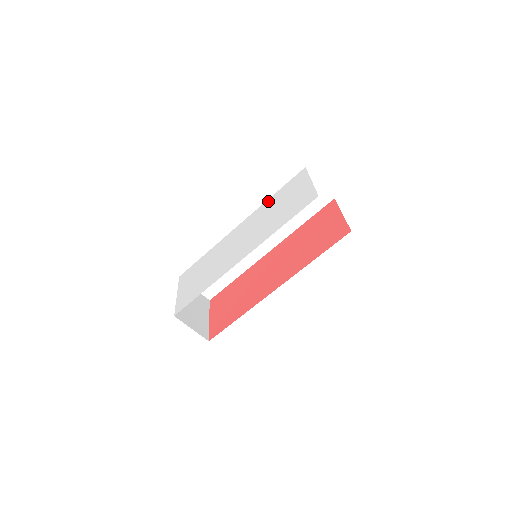
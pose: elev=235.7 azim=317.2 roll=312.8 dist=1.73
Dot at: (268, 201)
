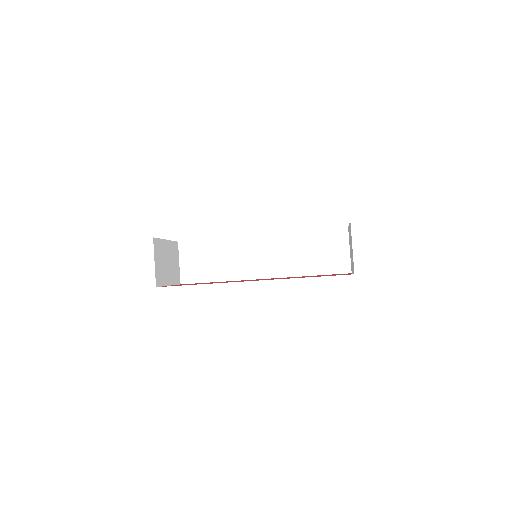
Dot at: occluded
